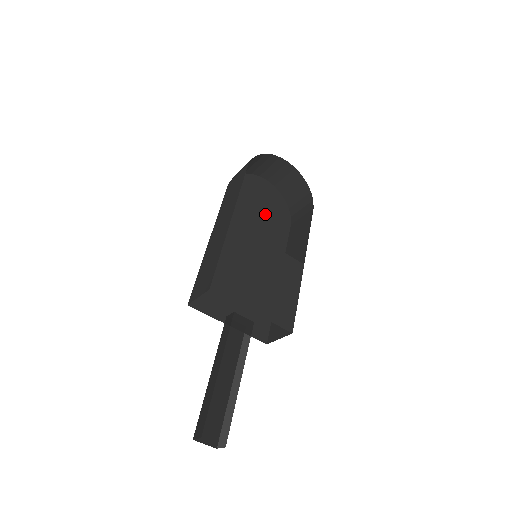
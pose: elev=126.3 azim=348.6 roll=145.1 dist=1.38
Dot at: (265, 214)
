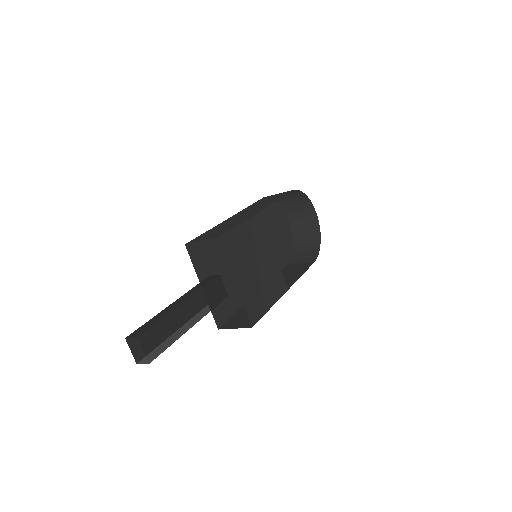
Dot at: (274, 241)
